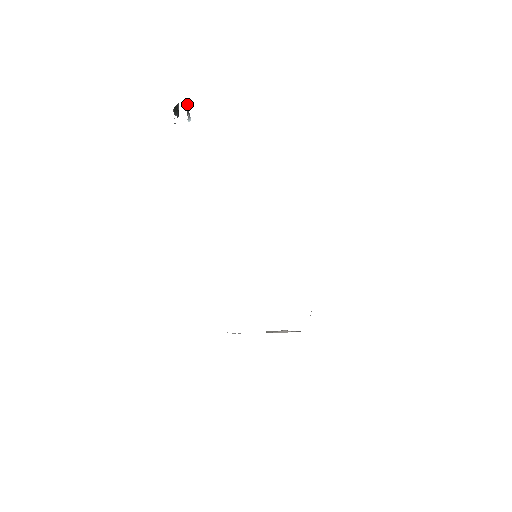
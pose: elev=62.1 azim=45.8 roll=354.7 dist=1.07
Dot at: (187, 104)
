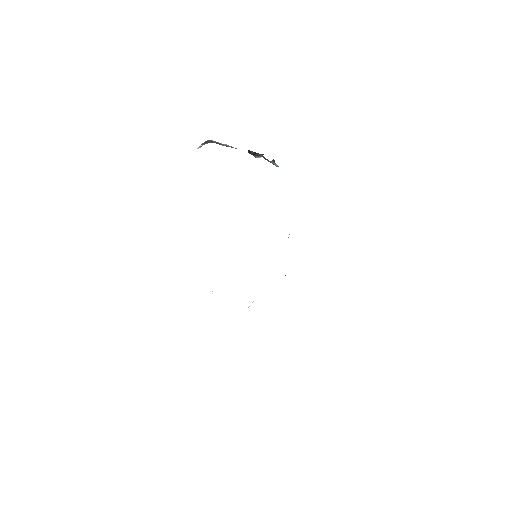
Dot at: (215, 142)
